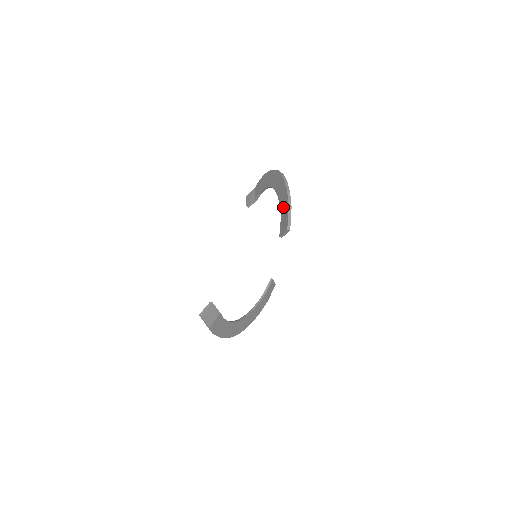
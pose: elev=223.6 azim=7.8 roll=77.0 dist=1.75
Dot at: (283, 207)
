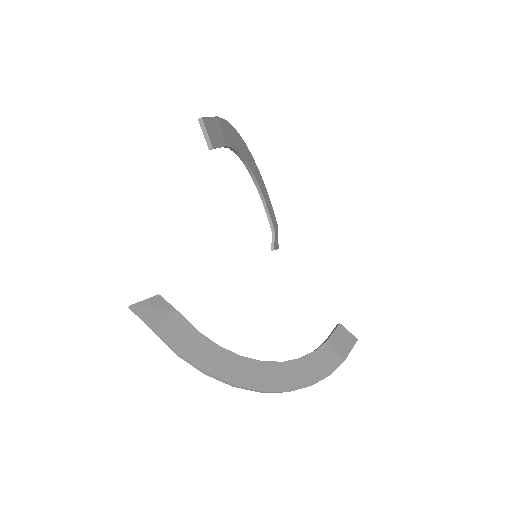
Dot at: occluded
